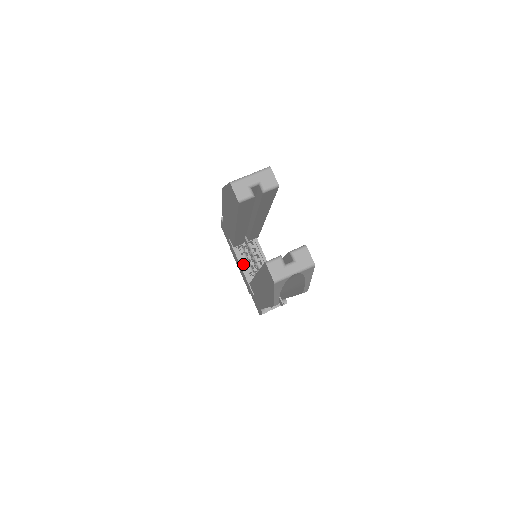
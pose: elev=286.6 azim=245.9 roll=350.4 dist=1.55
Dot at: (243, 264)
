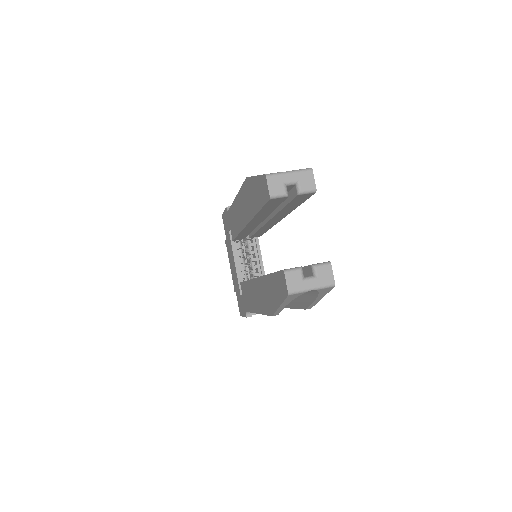
Dot at: (237, 260)
